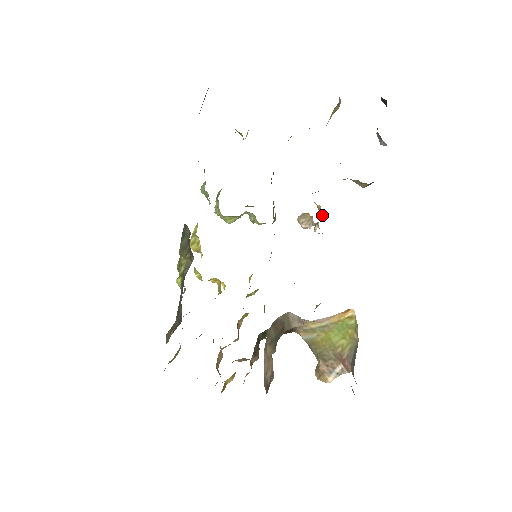
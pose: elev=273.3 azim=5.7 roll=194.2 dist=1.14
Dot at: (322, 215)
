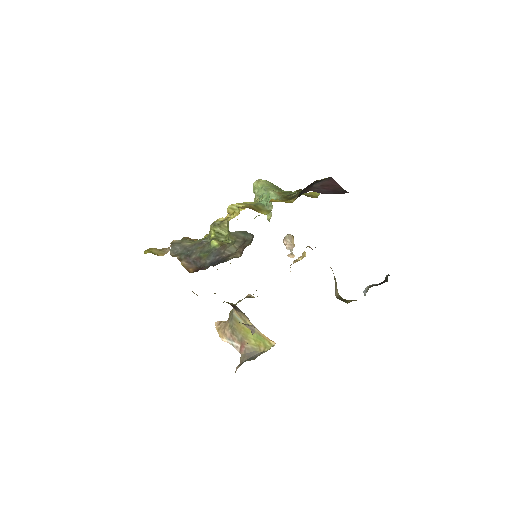
Dot at: (301, 259)
